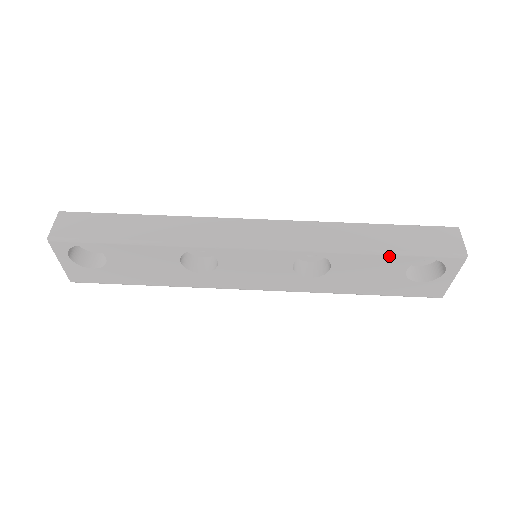
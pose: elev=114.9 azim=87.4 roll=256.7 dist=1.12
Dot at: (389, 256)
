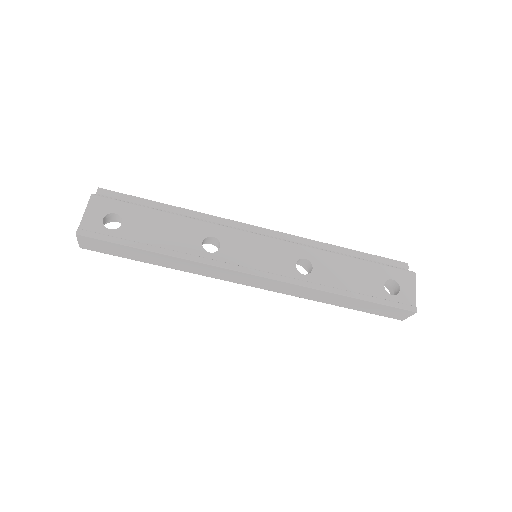
Dot at: occluded
